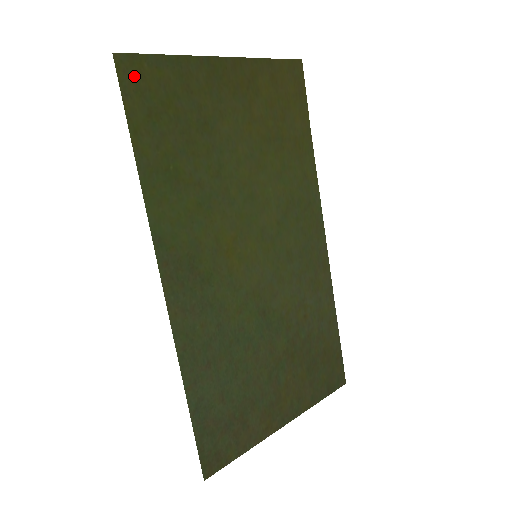
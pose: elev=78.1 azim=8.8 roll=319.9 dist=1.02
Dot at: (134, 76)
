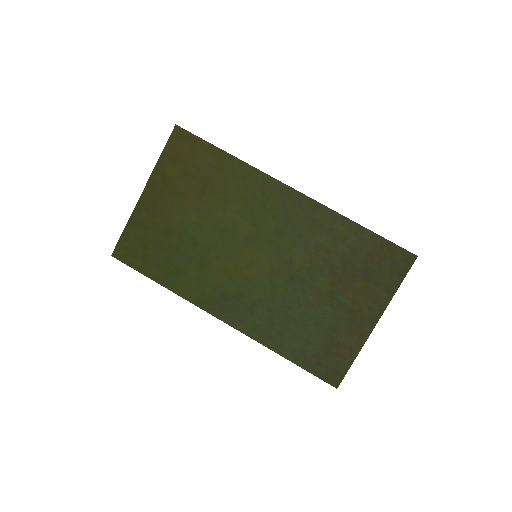
Dot at: (125, 253)
